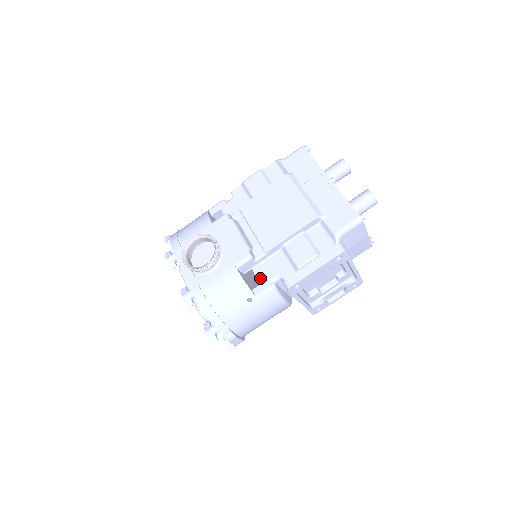
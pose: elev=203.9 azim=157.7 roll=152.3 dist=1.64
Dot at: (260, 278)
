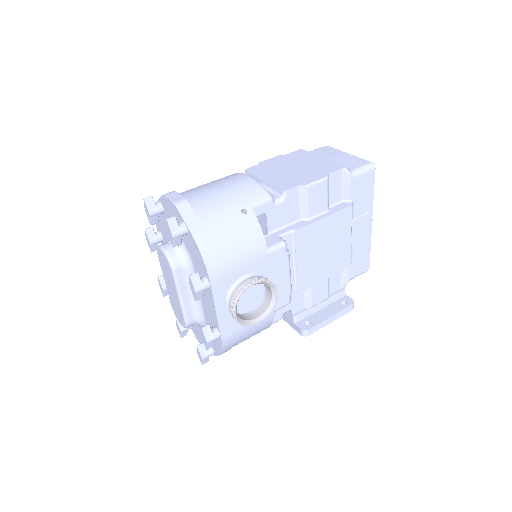
Dot at: occluded
